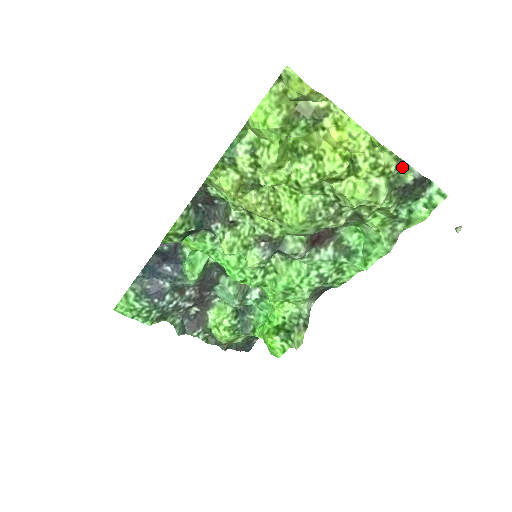
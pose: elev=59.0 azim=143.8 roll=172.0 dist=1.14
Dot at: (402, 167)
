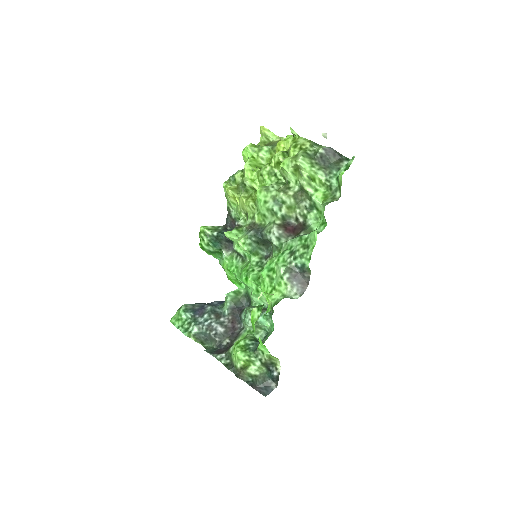
Dot at: (316, 146)
